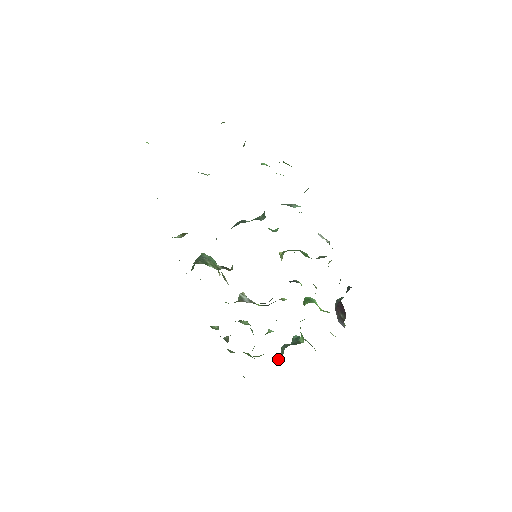
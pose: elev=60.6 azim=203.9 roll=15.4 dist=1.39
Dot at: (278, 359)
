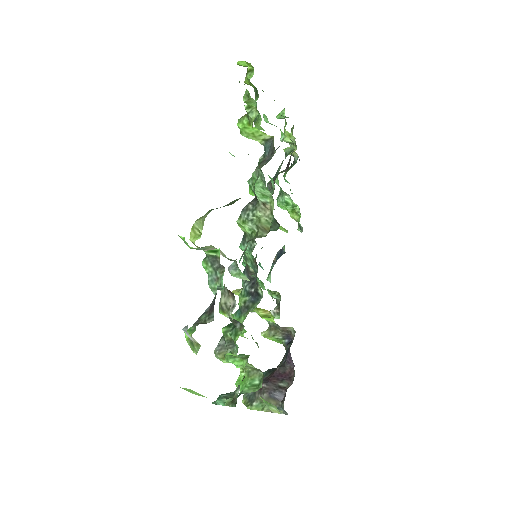
Dot at: occluded
